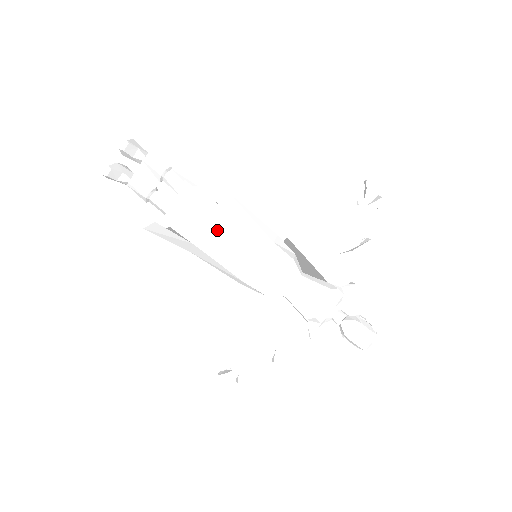
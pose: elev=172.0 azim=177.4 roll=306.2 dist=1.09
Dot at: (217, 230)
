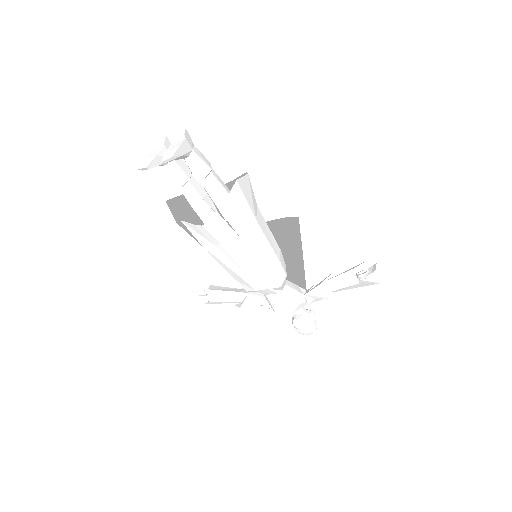
Dot at: (229, 251)
